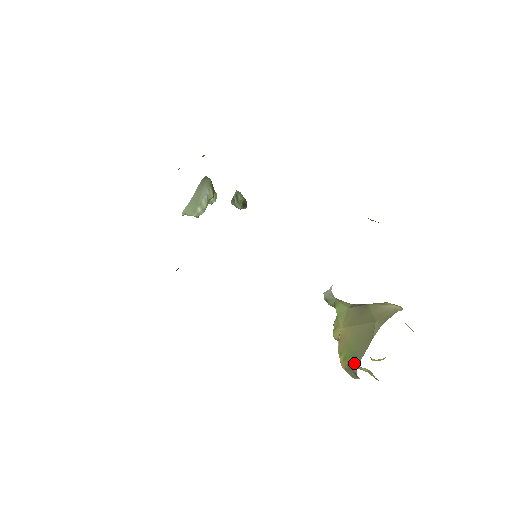
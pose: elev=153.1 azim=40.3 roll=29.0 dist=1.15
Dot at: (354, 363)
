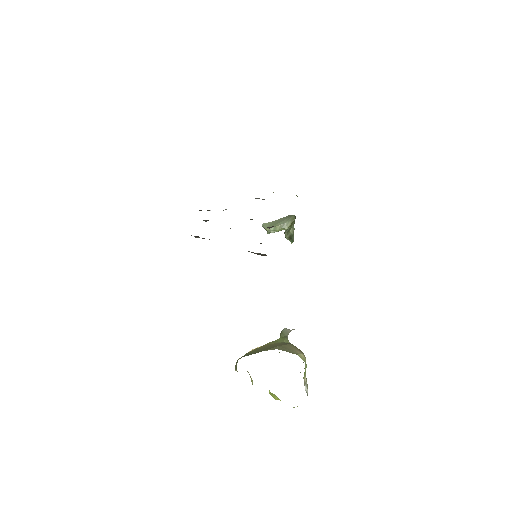
Dot at: (241, 357)
